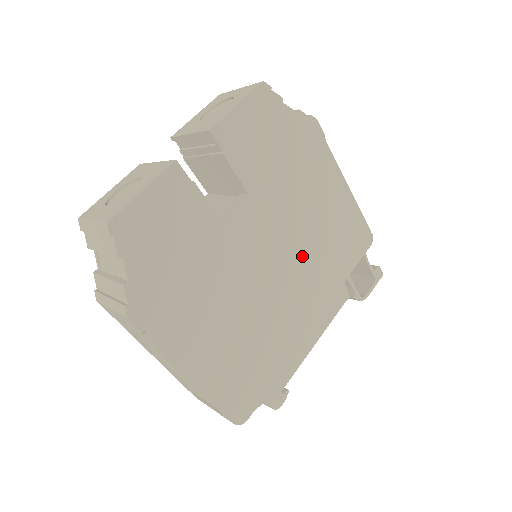
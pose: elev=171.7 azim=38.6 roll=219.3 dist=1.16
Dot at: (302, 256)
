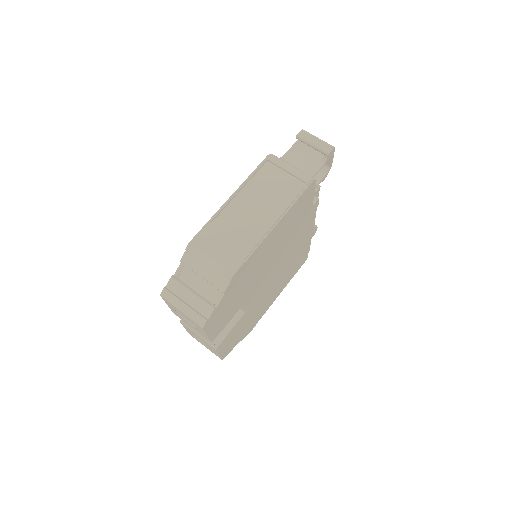
Dot at: (283, 251)
